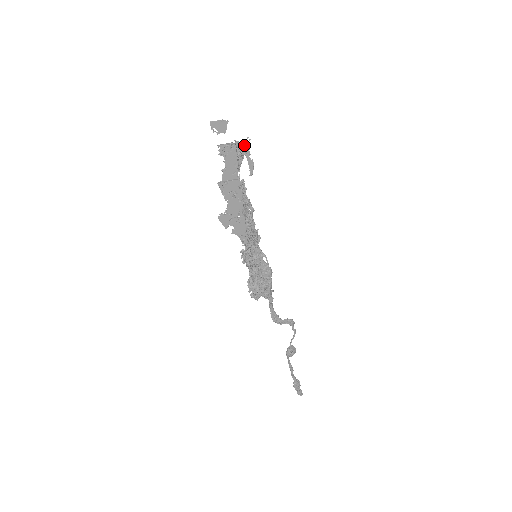
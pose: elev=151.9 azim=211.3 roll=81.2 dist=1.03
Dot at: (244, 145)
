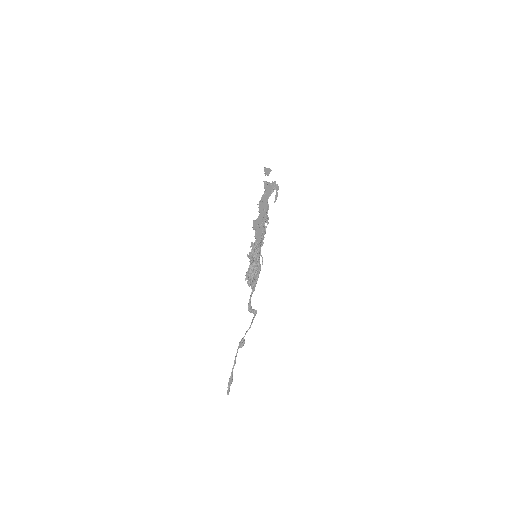
Dot at: (277, 184)
